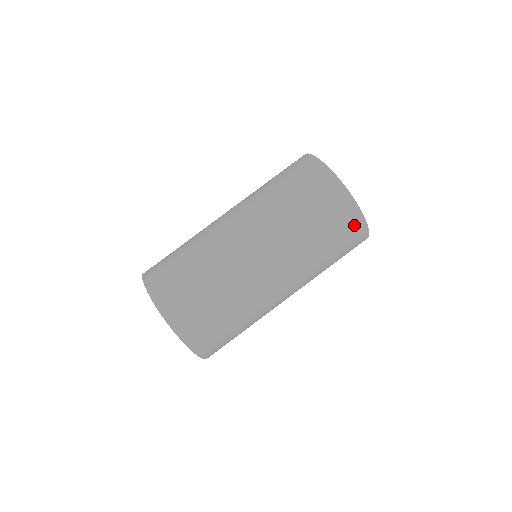
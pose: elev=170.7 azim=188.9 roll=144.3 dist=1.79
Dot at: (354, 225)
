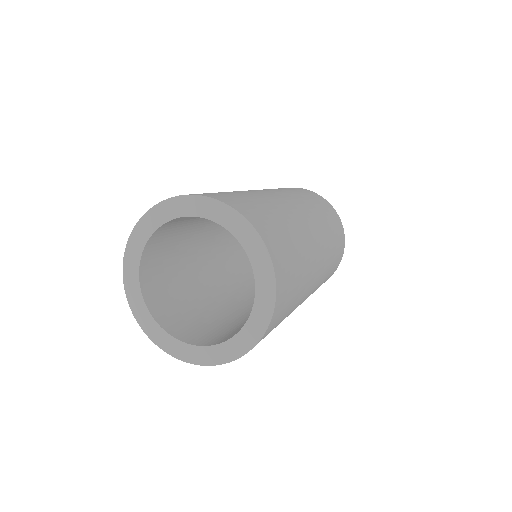
Dot at: (342, 235)
